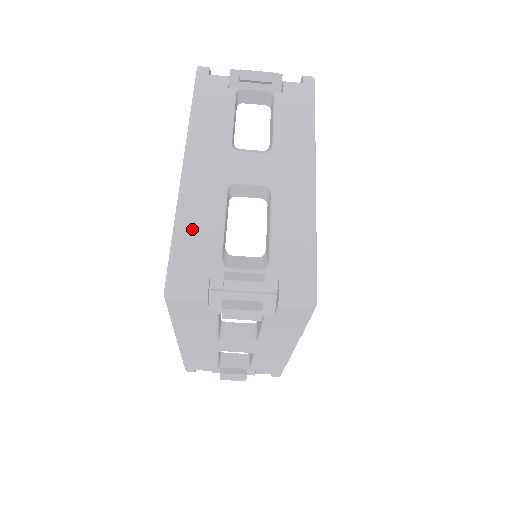
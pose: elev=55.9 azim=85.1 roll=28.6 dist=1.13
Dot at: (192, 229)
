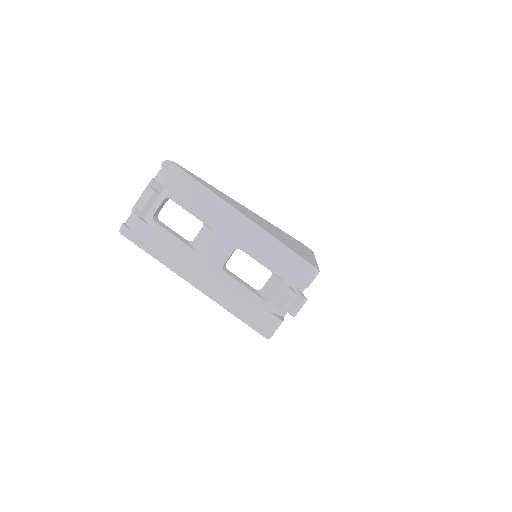
Dot at: (239, 306)
